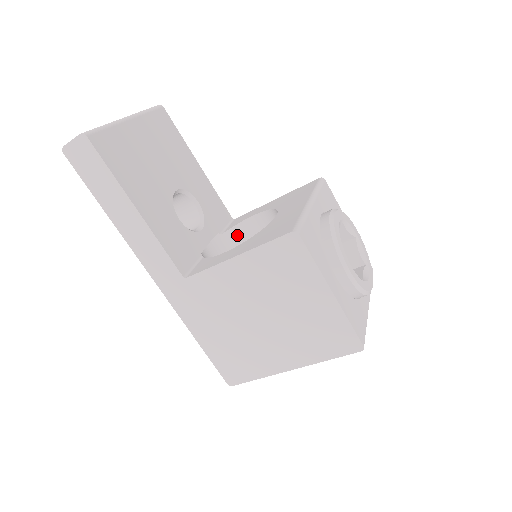
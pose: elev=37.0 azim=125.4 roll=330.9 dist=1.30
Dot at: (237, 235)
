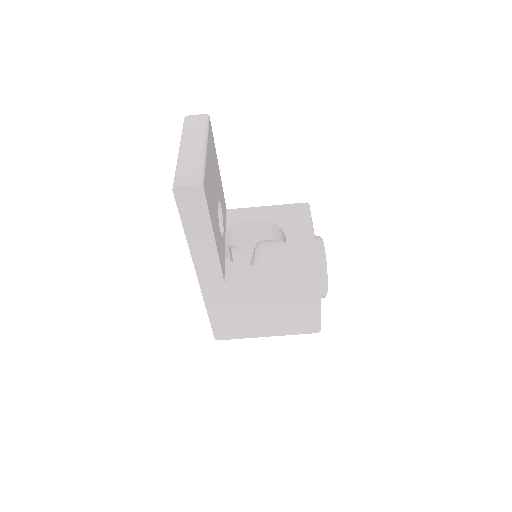
Dot at: (235, 229)
